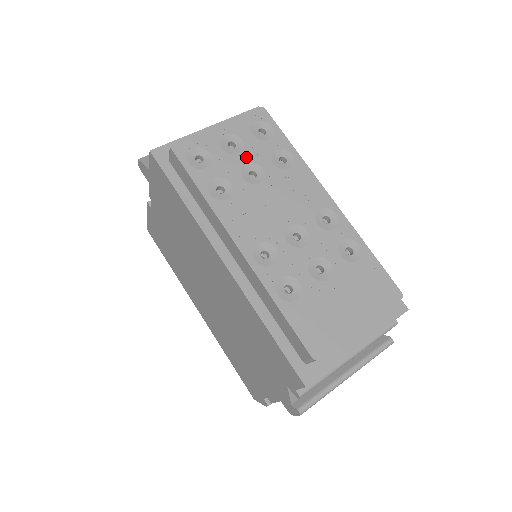
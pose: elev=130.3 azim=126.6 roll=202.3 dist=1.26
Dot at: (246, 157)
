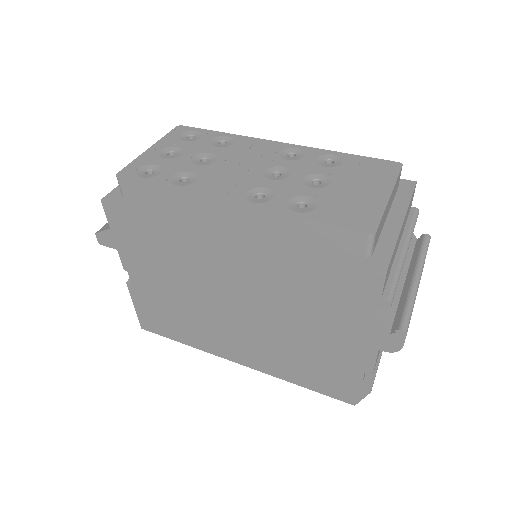
Dot at: (190, 154)
